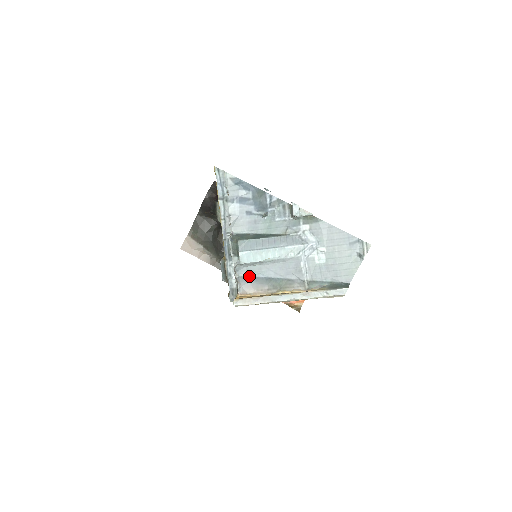
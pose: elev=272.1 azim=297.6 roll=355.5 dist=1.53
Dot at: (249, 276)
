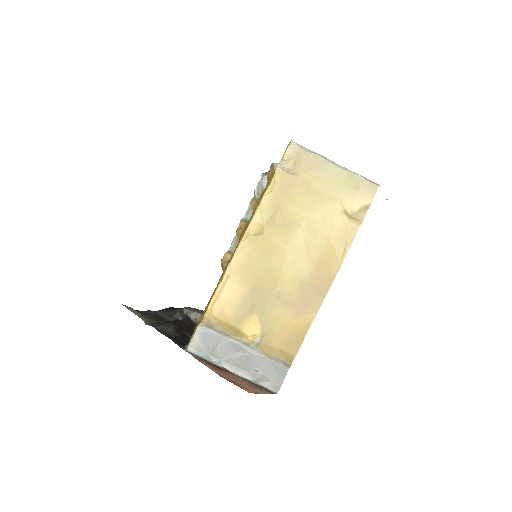
Dot at: occluded
